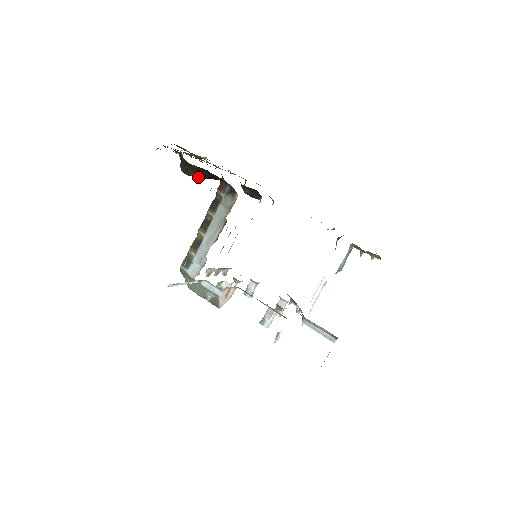
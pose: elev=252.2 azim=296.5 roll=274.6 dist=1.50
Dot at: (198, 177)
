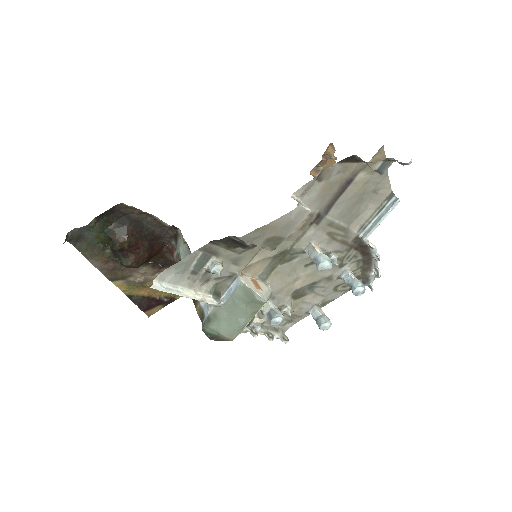
Dot at: (133, 244)
